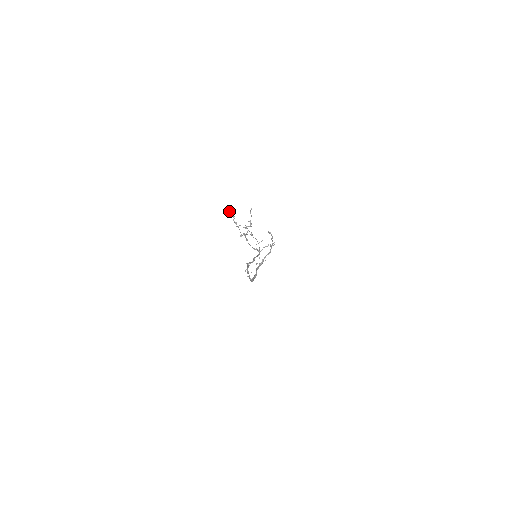
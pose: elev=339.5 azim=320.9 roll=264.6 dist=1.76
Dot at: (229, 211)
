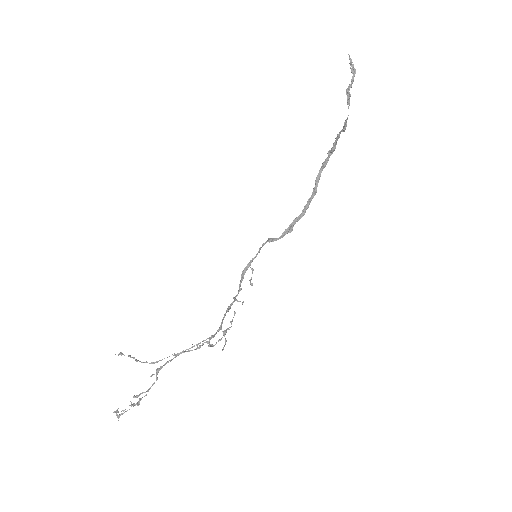
Dot at: (119, 354)
